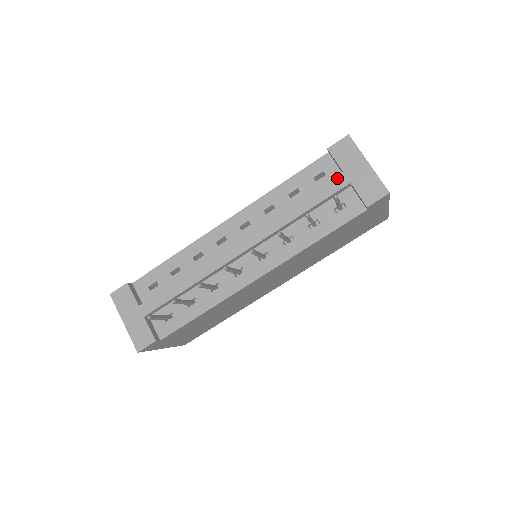
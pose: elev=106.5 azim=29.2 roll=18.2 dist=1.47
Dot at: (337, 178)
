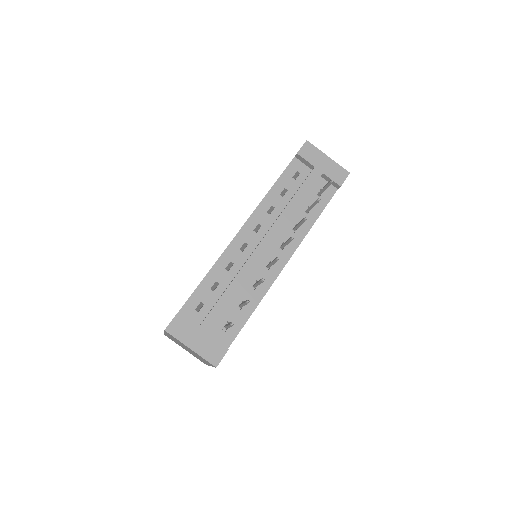
Dot at: (313, 172)
